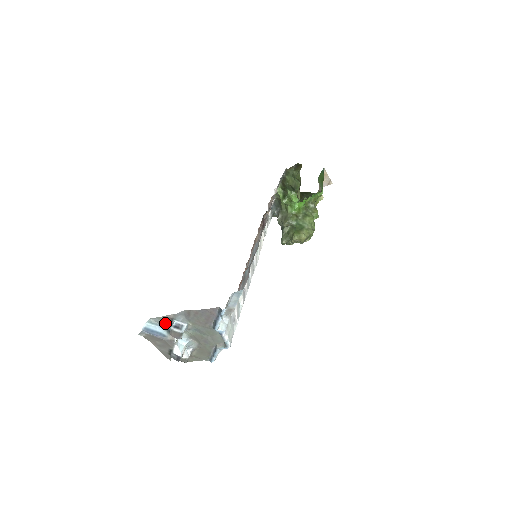
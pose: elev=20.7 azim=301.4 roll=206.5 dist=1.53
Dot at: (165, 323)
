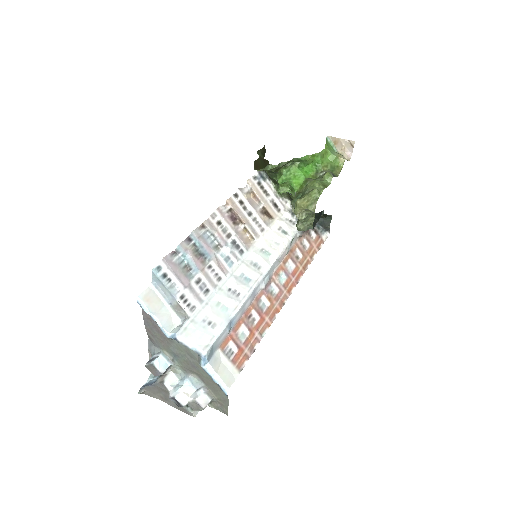
Dot at: occluded
